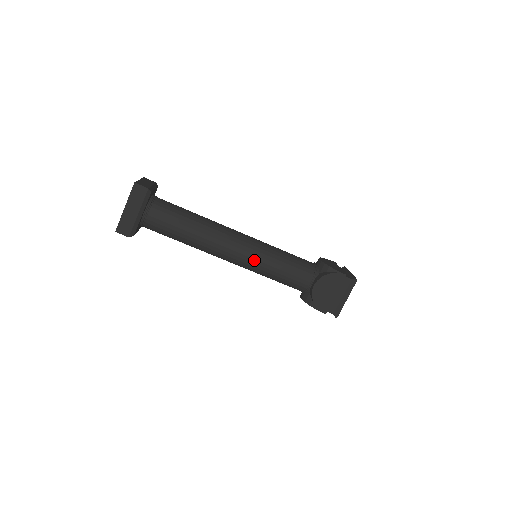
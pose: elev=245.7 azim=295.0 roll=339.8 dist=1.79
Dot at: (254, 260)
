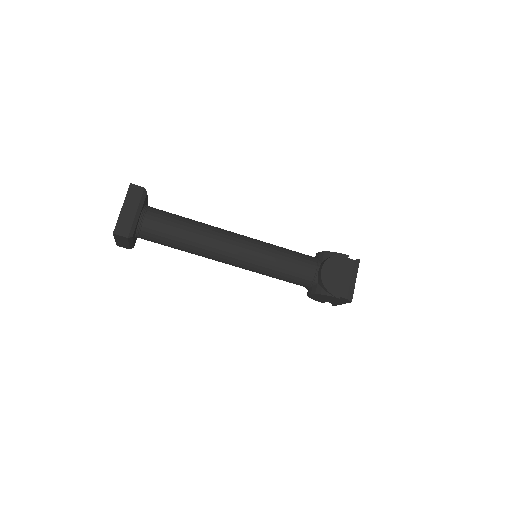
Dot at: (249, 270)
